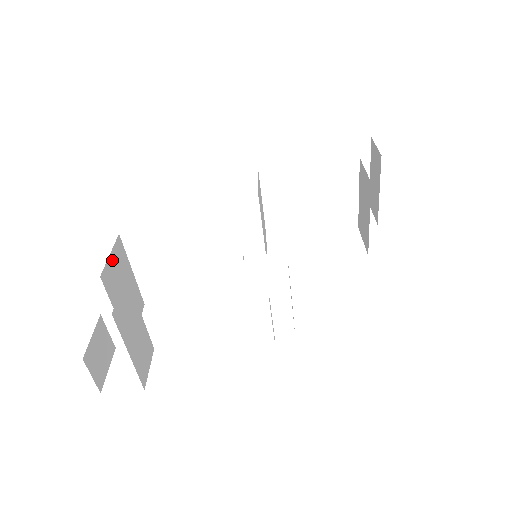
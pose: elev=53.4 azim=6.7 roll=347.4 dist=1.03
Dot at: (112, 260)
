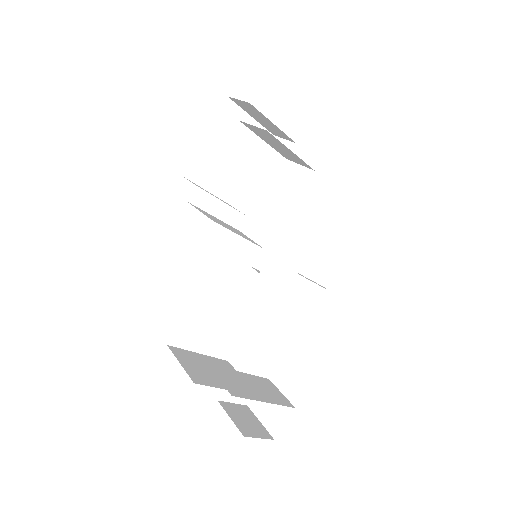
Dot at: (185, 365)
